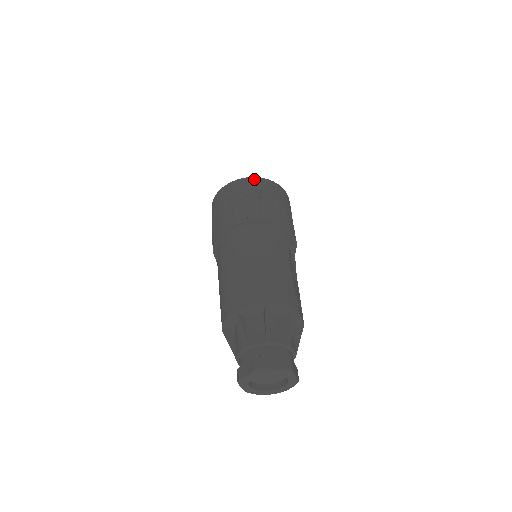
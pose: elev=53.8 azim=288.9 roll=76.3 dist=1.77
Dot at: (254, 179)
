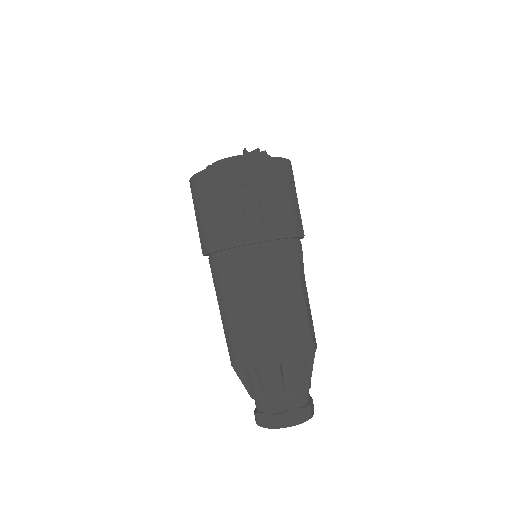
Dot at: (249, 163)
